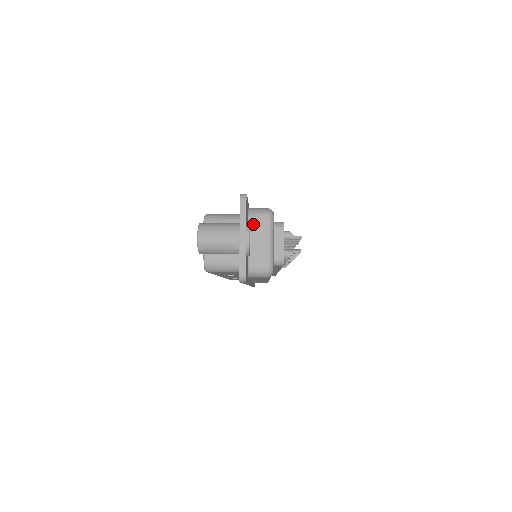
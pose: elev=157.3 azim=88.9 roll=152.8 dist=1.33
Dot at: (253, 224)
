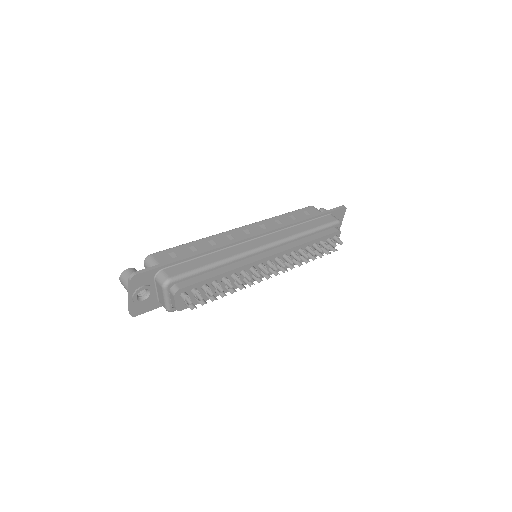
Dot at: (157, 283)
